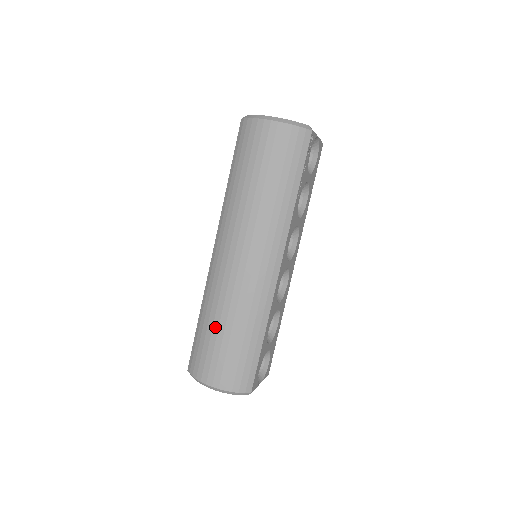
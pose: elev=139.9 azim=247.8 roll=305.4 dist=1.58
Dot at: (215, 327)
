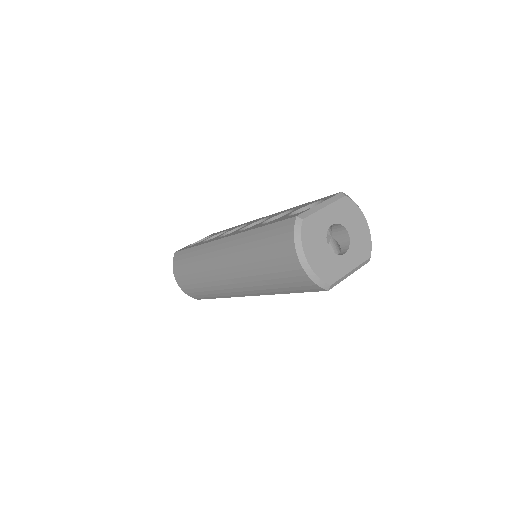
Dot at: (192, 270)
